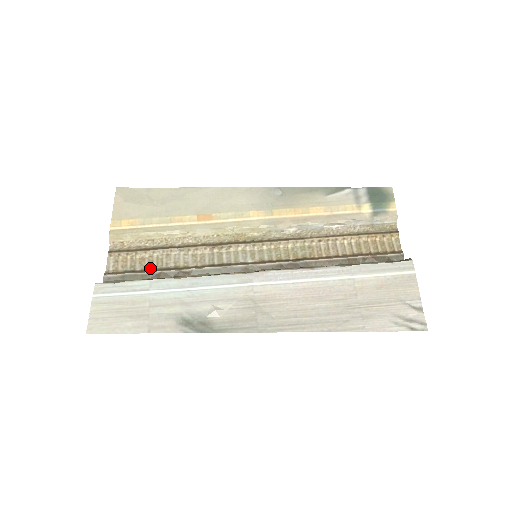
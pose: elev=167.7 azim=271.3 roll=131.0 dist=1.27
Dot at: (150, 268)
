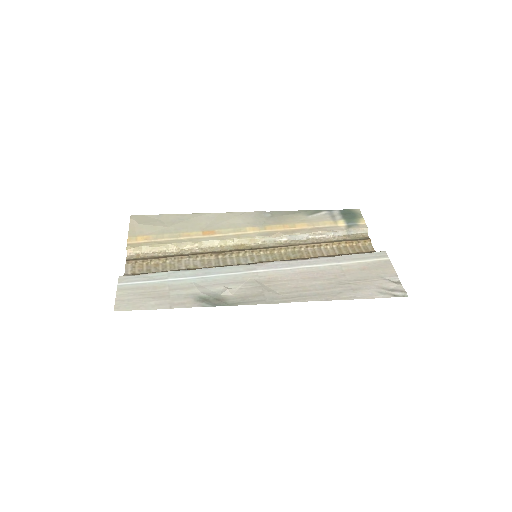
Dot at: (164, 271)
